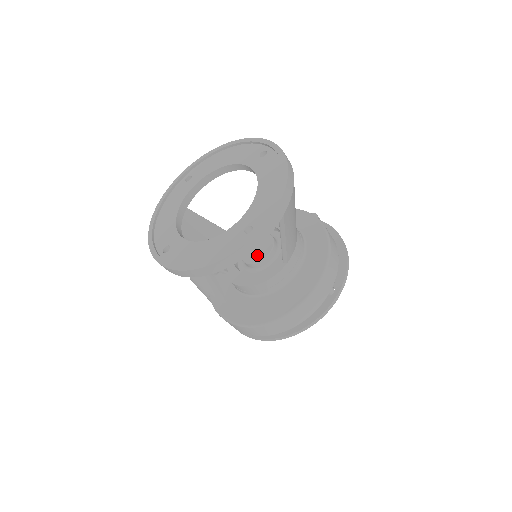
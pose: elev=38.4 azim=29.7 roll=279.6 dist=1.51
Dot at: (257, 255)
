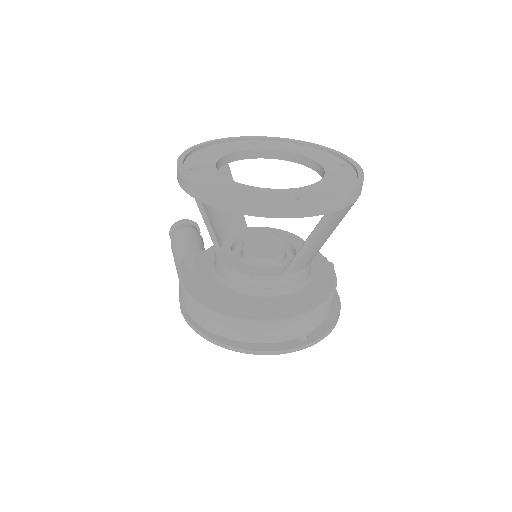
Dot at: (261, 252)
